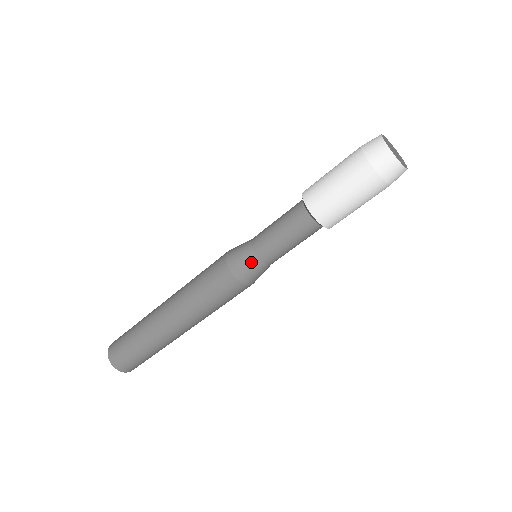
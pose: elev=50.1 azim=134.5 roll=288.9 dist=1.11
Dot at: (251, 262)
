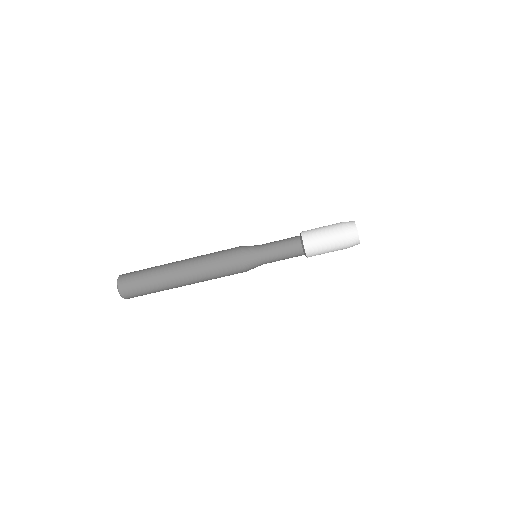
Dot at: (258, 265)
